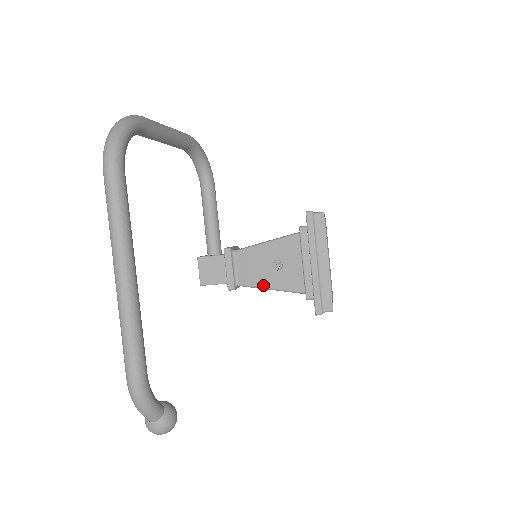
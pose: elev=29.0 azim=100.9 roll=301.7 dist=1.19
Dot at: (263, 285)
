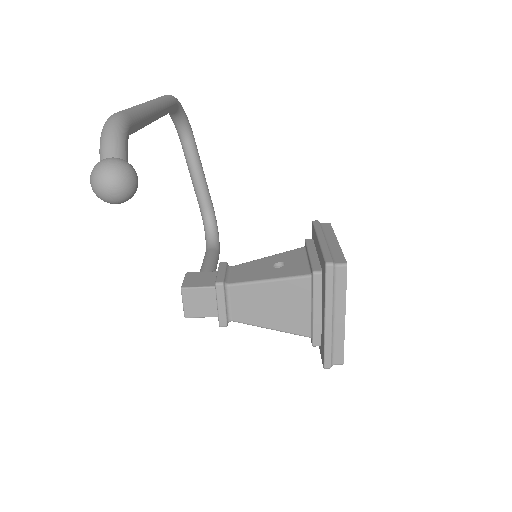
Dot at: (259, 278)
